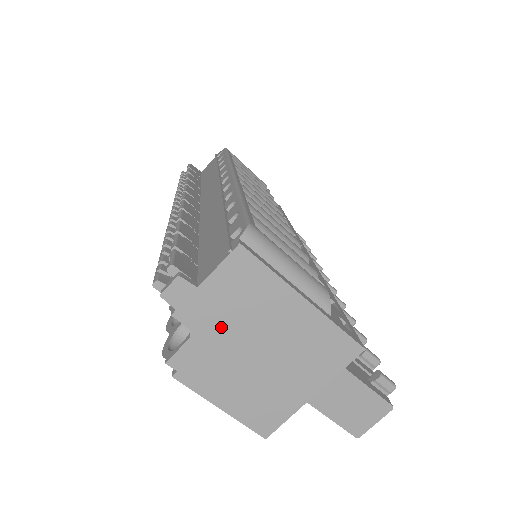
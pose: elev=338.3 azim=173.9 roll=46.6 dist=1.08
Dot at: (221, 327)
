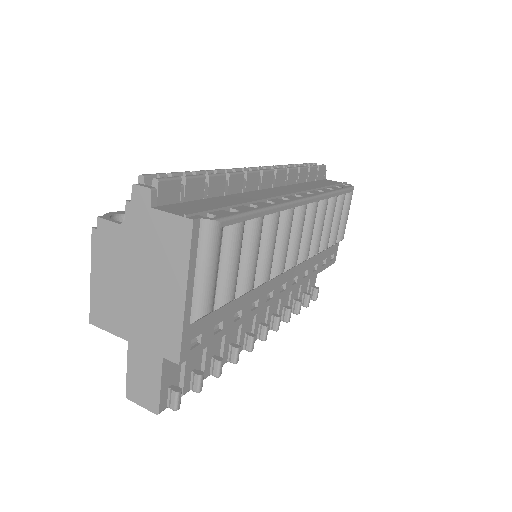
Dot at: (137, 242)
